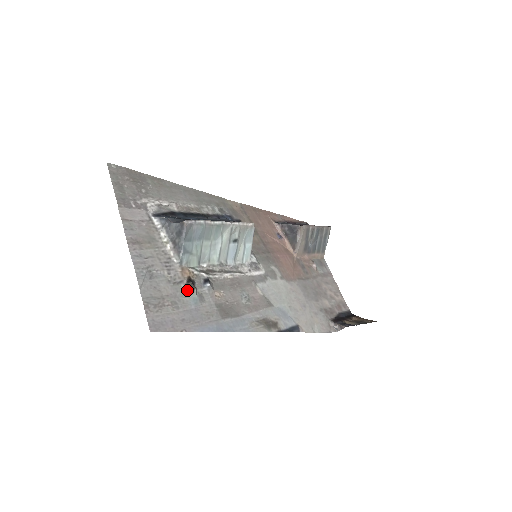
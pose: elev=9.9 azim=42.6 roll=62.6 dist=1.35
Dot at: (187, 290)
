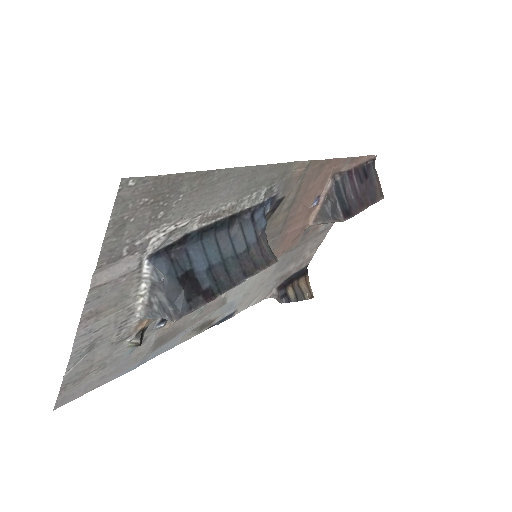
Dot at: (129, 345)
